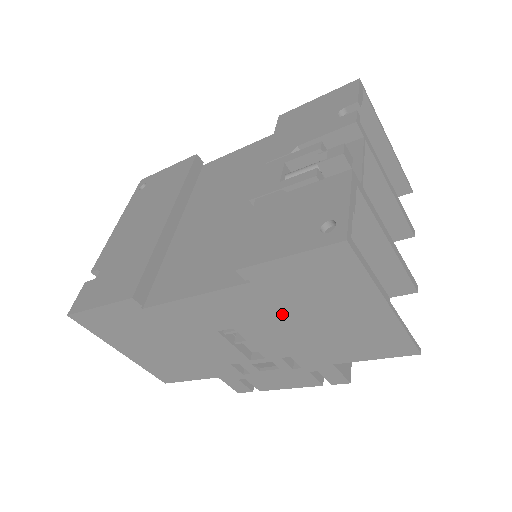
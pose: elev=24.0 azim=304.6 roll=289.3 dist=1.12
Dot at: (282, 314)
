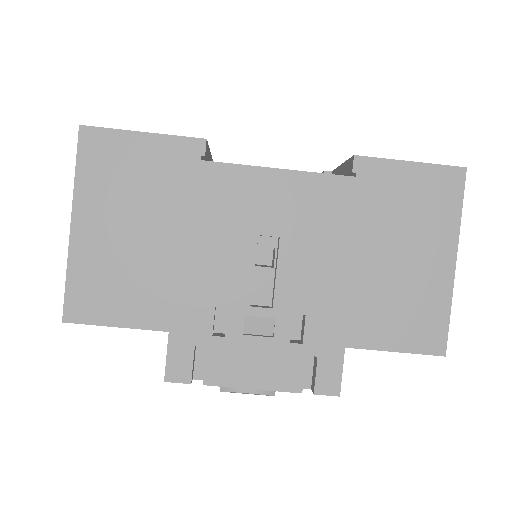
Dot at: (351, 236)
